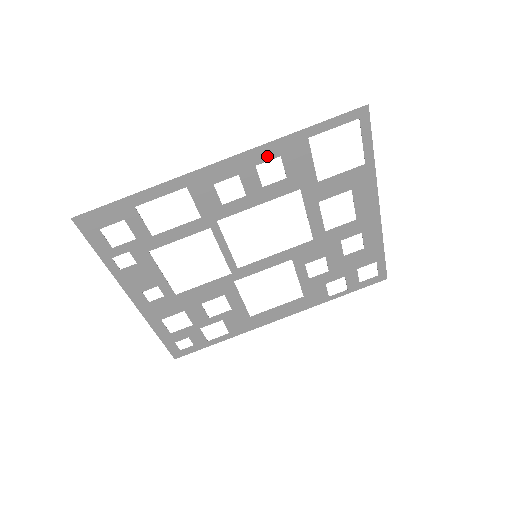
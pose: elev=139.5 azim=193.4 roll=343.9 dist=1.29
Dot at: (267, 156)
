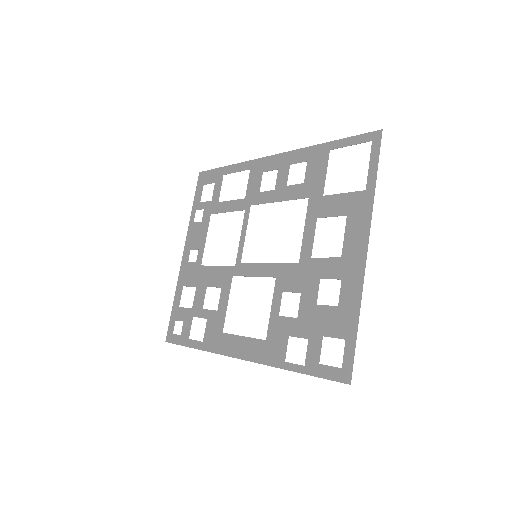
Dot at: (300, 159)
